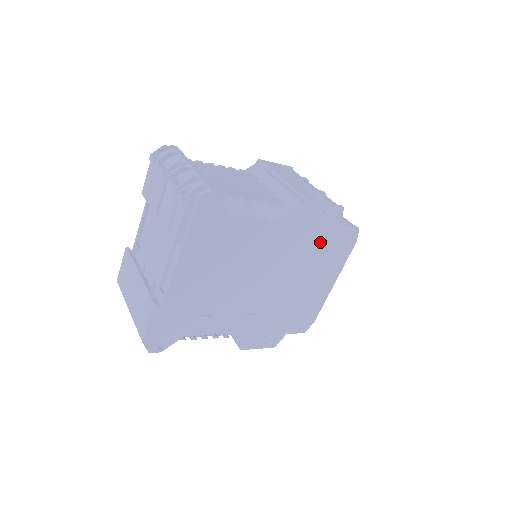
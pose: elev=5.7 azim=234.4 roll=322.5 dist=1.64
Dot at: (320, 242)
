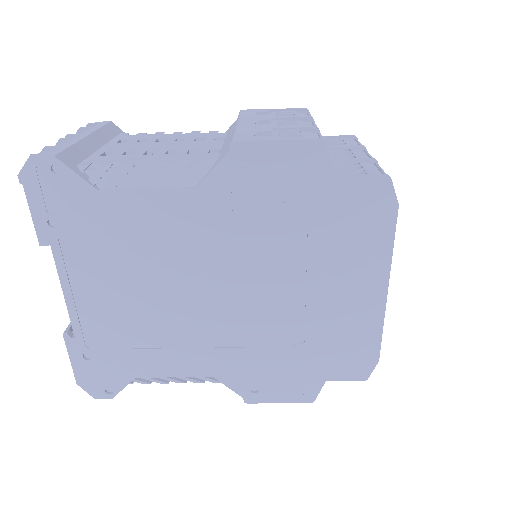
Dot at: (306, 215)
